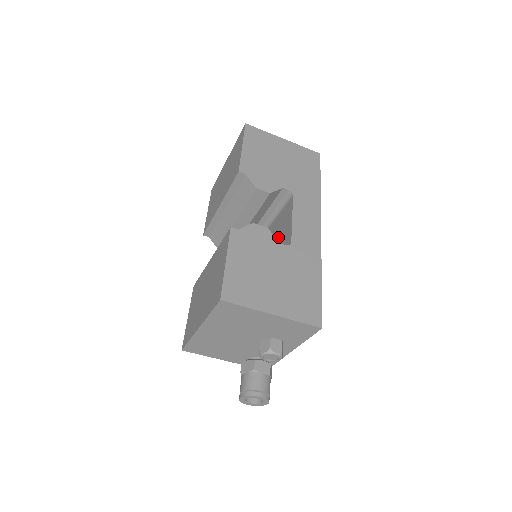
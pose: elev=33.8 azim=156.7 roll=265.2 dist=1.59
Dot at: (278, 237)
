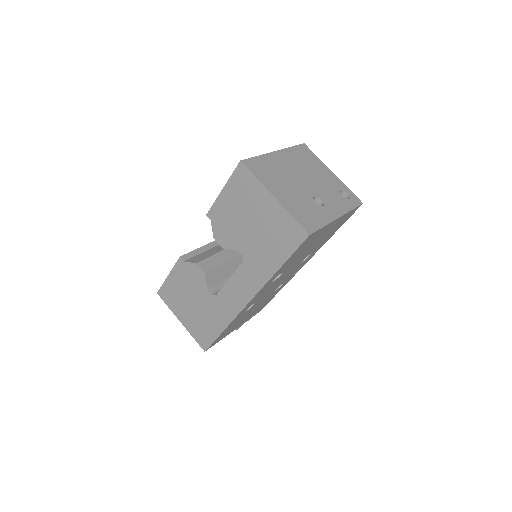
Dot at: occluded
